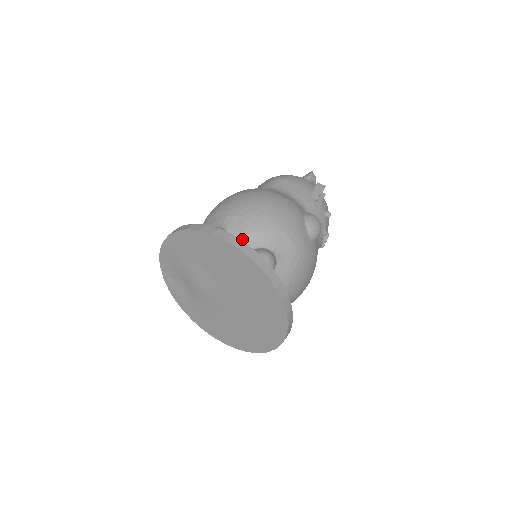
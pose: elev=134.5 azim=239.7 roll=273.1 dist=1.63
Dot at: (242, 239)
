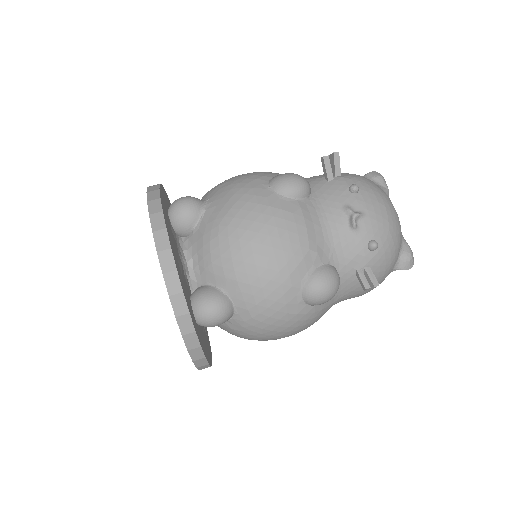
Dot at: occluded
